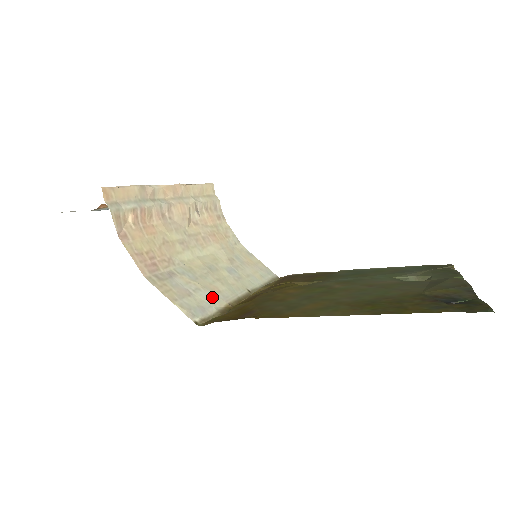
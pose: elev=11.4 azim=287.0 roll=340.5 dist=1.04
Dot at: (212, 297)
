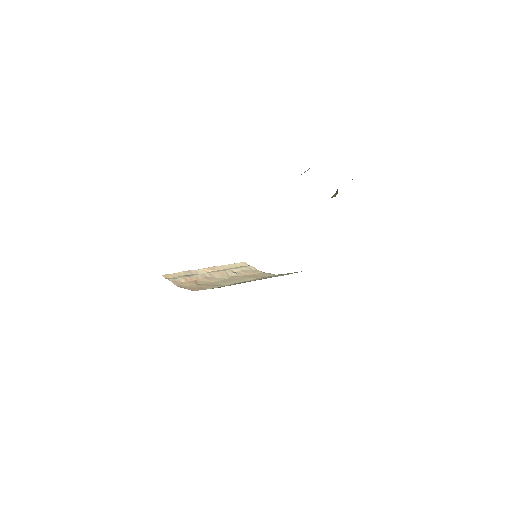
Dot at: (239, 283)
